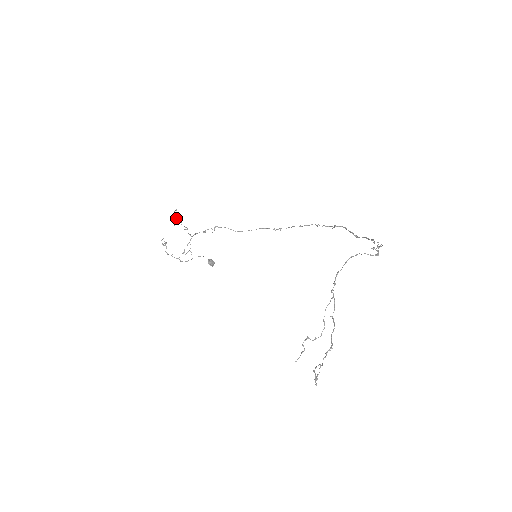
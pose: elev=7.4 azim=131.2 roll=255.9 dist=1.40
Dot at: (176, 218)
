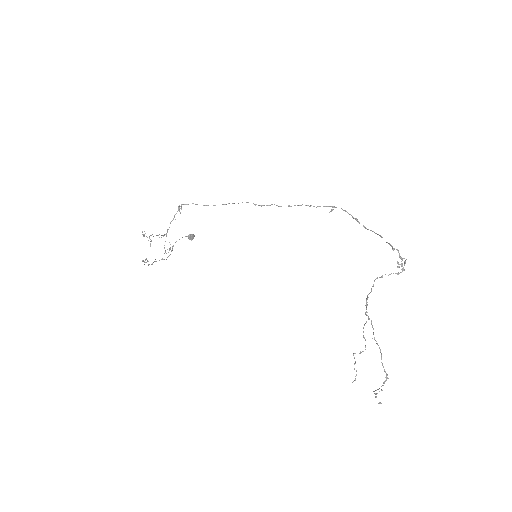
Dot at: (147, 237)
